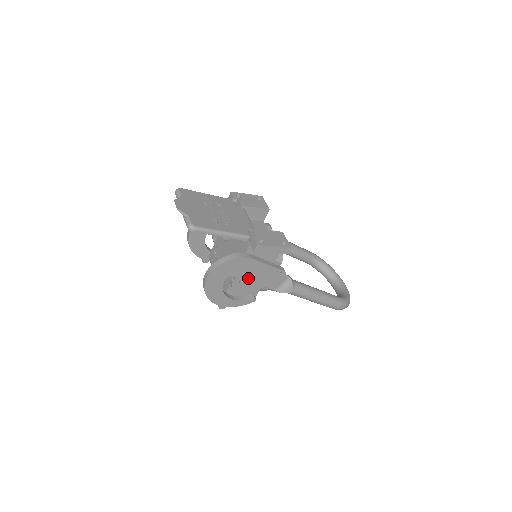
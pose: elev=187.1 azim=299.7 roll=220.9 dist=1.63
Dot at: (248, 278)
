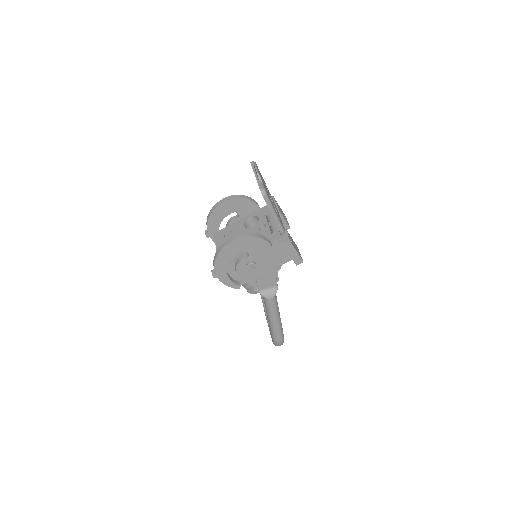
Dot at: (255, 264)
